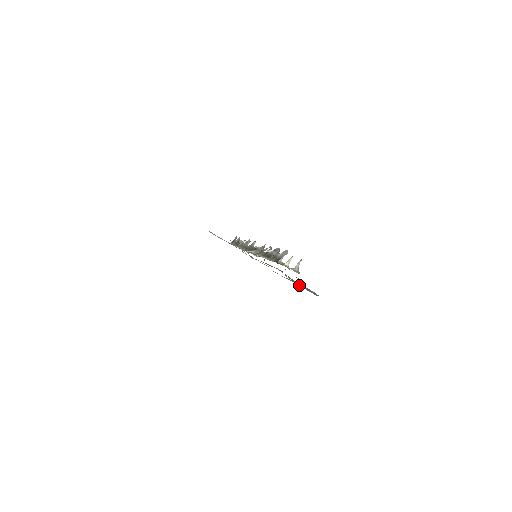
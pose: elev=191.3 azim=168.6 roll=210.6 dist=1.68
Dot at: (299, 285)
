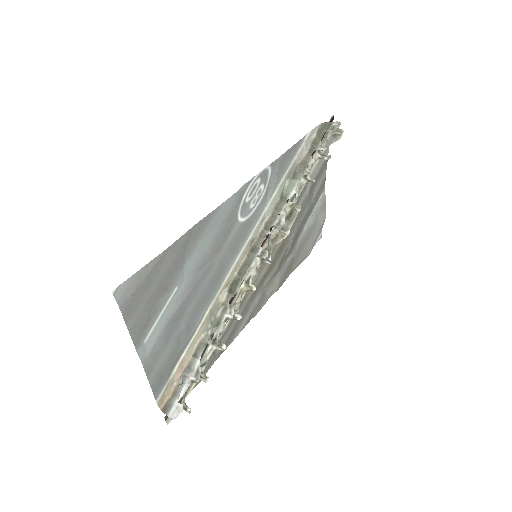
Dot at: (293, 253)
